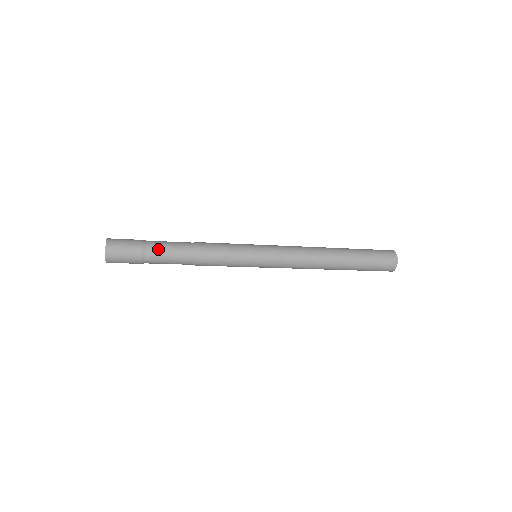
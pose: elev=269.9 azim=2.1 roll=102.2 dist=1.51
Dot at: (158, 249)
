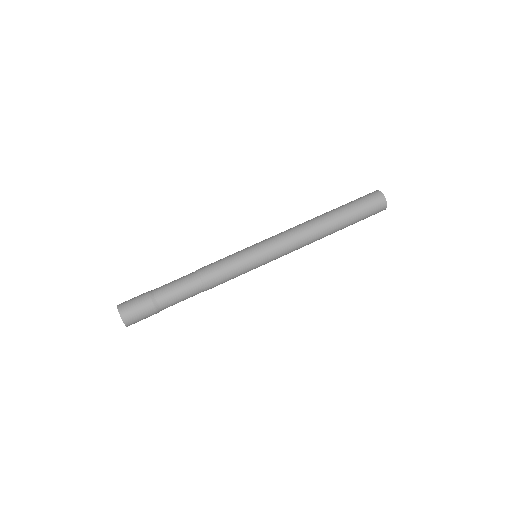
Dot at: (165, 291)
